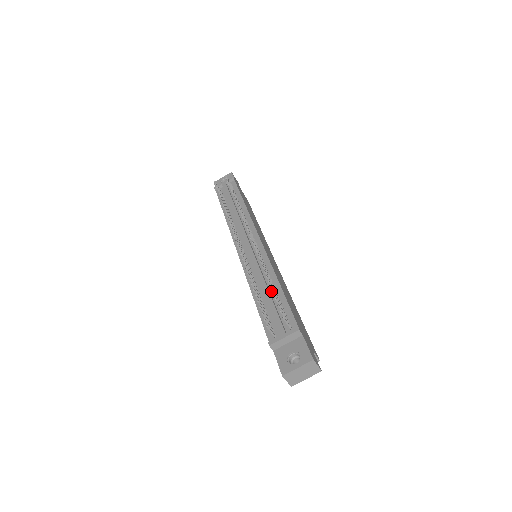
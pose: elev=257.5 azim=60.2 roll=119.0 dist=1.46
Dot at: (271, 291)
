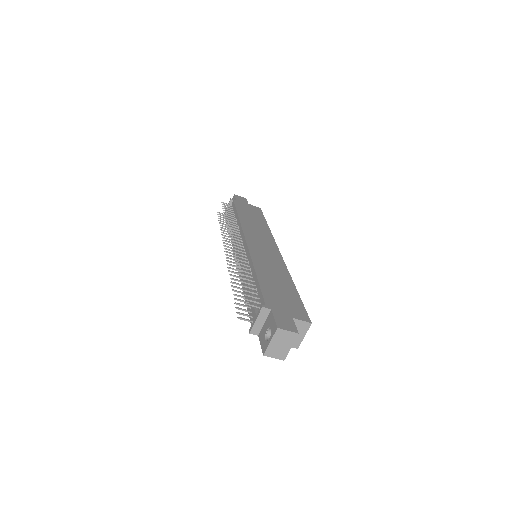
Dot at: (252, 283)
